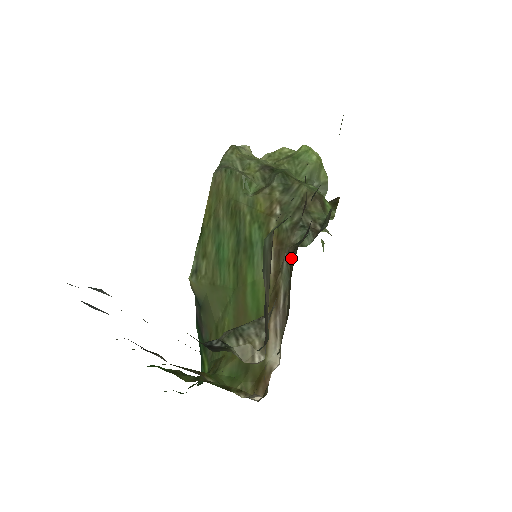
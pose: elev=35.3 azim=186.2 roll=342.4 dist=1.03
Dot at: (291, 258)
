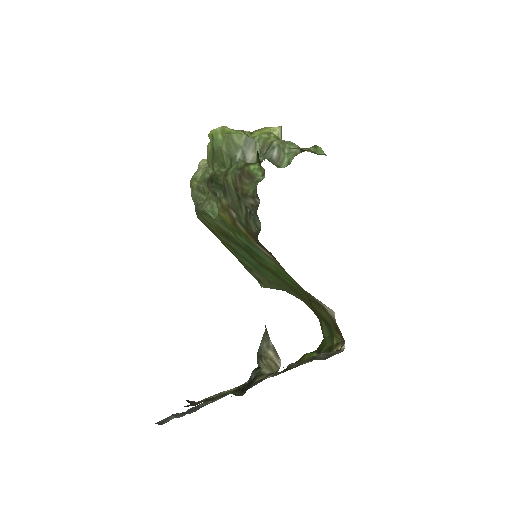
Dot at: occluded
